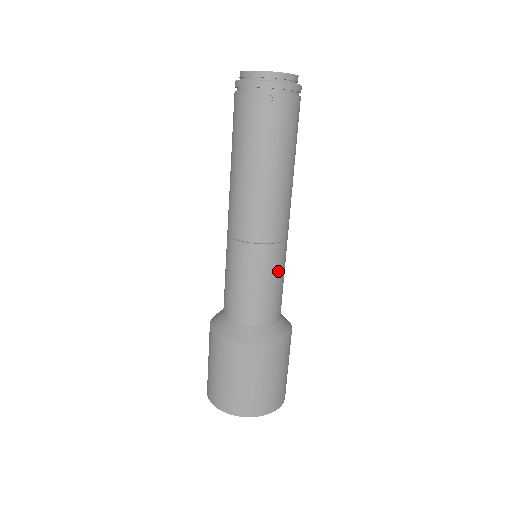
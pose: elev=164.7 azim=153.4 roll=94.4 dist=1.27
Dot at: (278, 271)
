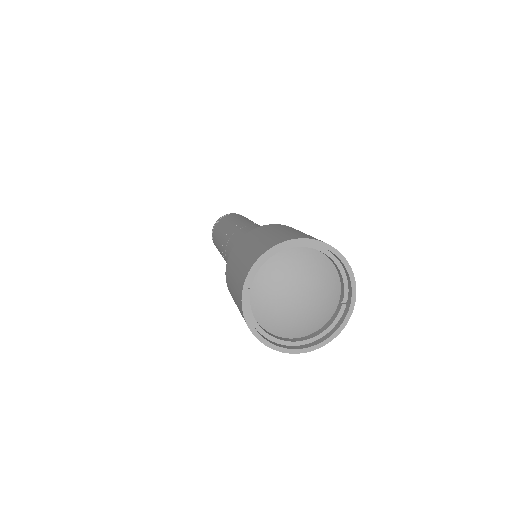
Dot at: occluded
